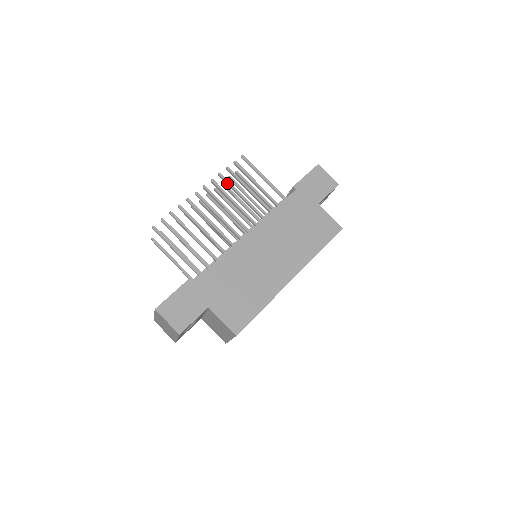
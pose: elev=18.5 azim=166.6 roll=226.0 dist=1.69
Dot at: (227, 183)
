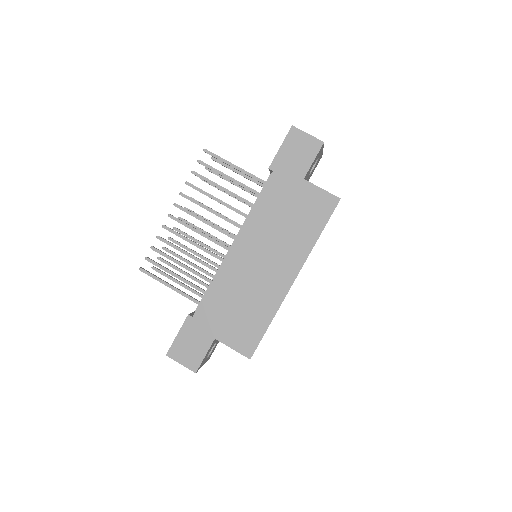
Dot at: occluded
